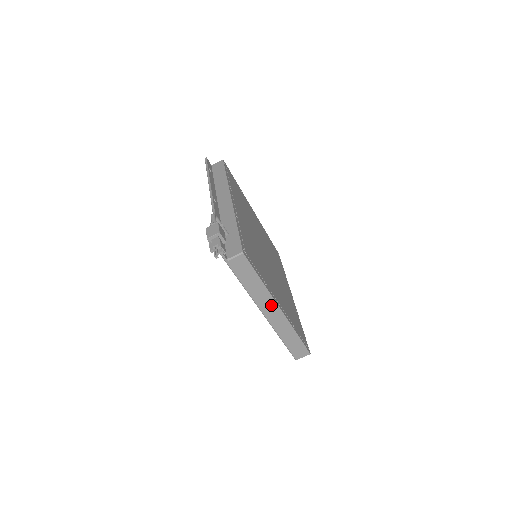
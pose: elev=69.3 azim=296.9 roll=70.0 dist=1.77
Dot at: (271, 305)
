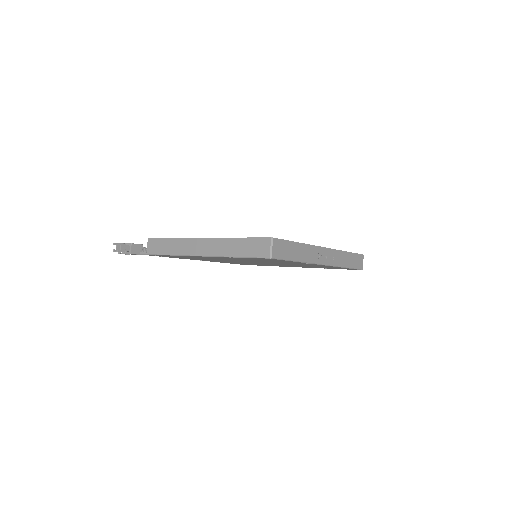
Dot at: (194, 244)
